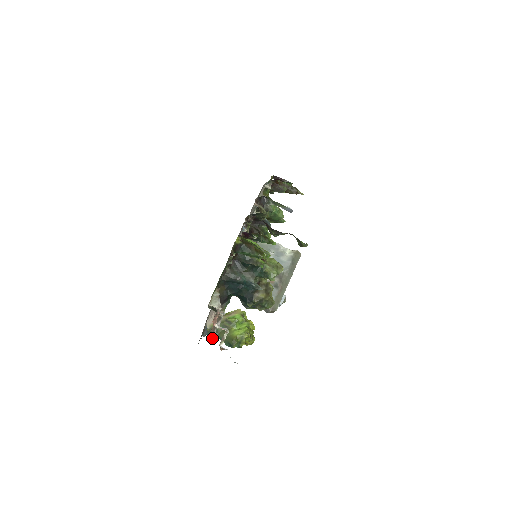
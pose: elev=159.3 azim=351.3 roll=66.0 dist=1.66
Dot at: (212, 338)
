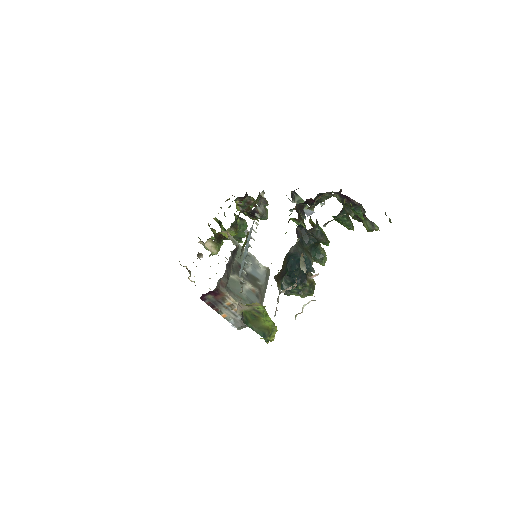
Dot at: (275, 314)
